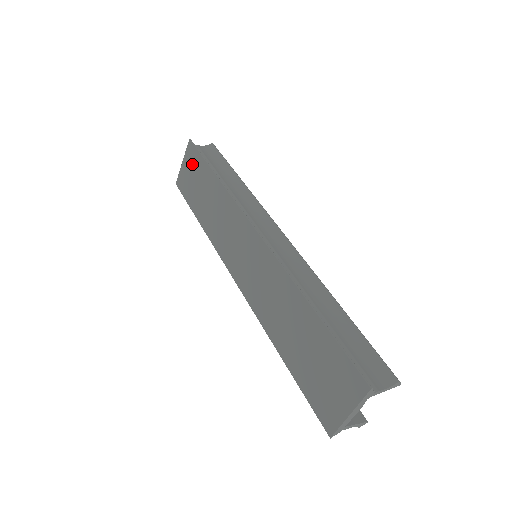
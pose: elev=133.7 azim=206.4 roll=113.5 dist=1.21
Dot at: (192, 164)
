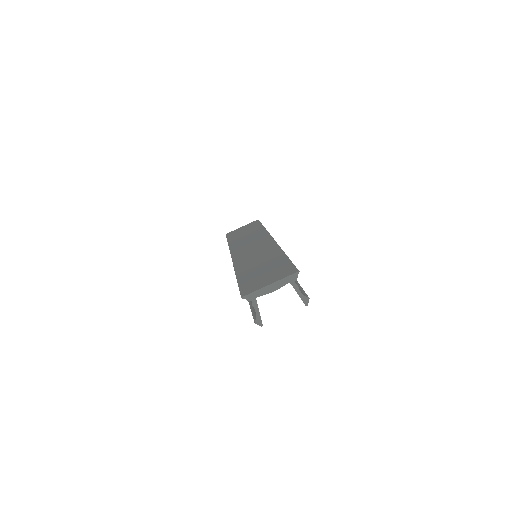
Dot at: (249, 226)
